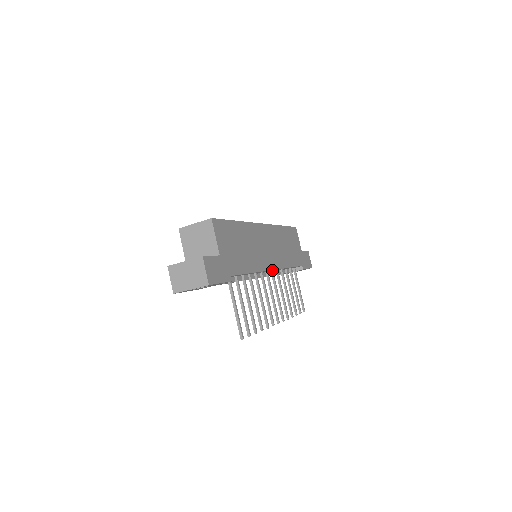
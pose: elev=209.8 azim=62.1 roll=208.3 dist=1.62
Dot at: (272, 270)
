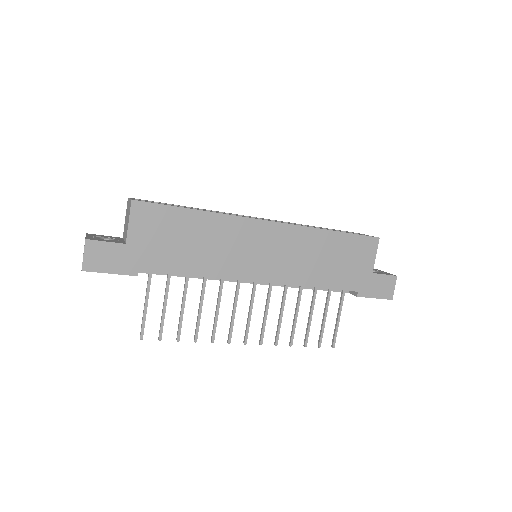
Dot at: (264, 281)
